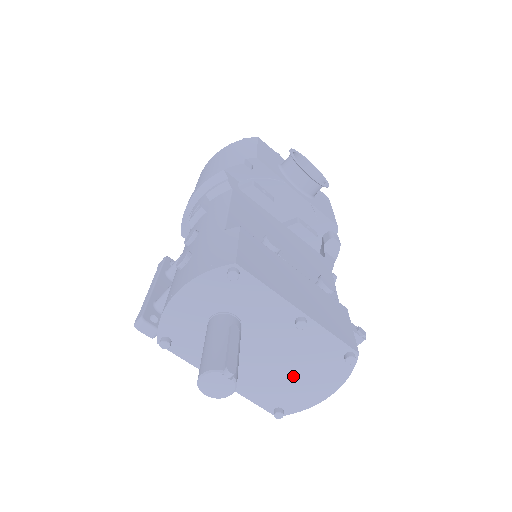
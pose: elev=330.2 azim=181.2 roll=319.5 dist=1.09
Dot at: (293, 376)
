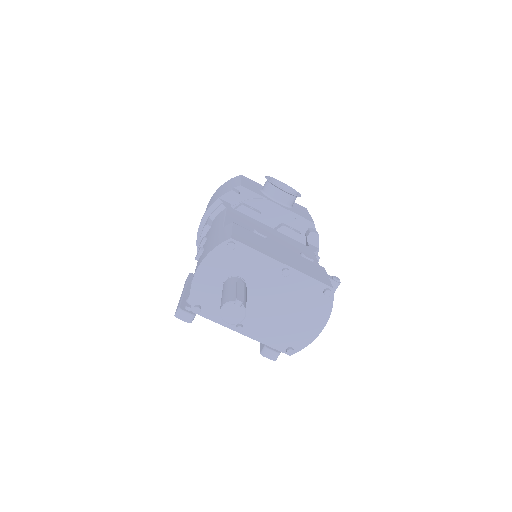
Dot at: (292, 317)
